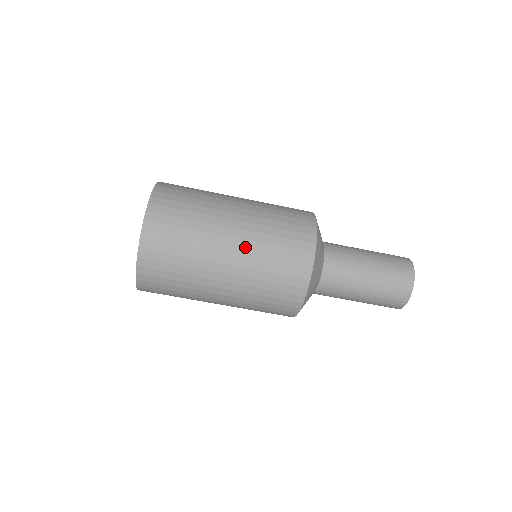
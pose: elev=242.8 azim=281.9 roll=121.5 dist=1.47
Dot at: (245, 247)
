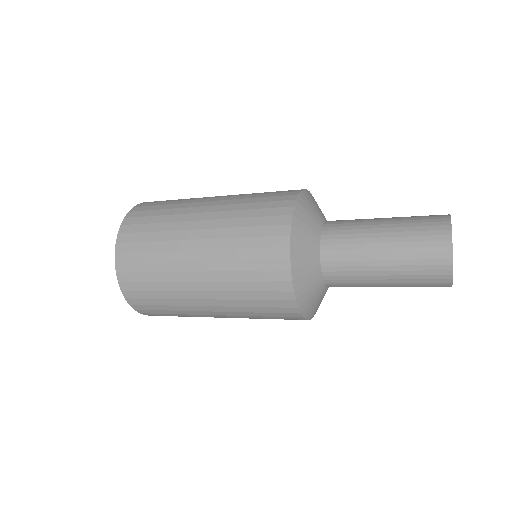
Dot at: (211, 259)
